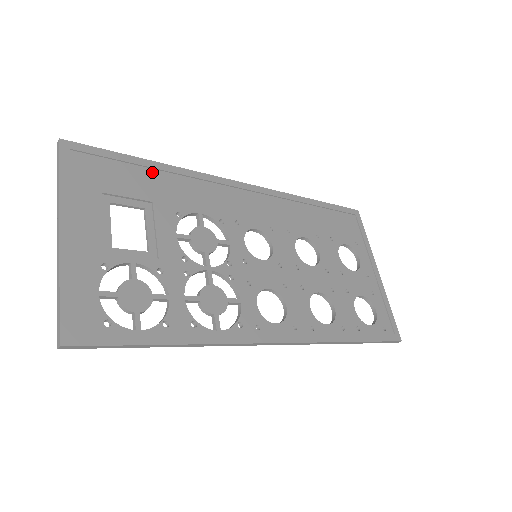
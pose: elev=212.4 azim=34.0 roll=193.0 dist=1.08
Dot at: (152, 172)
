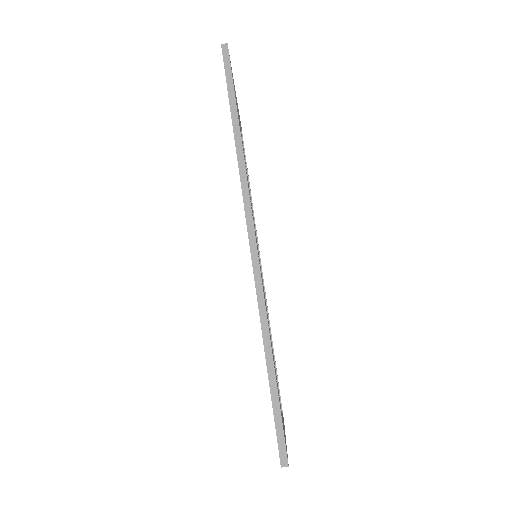
Dot at: (249, 184)
